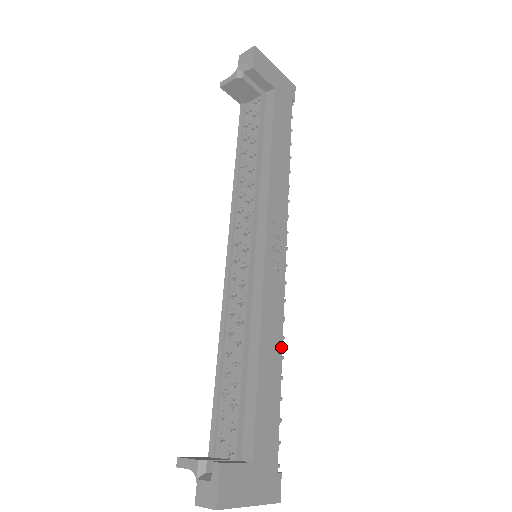
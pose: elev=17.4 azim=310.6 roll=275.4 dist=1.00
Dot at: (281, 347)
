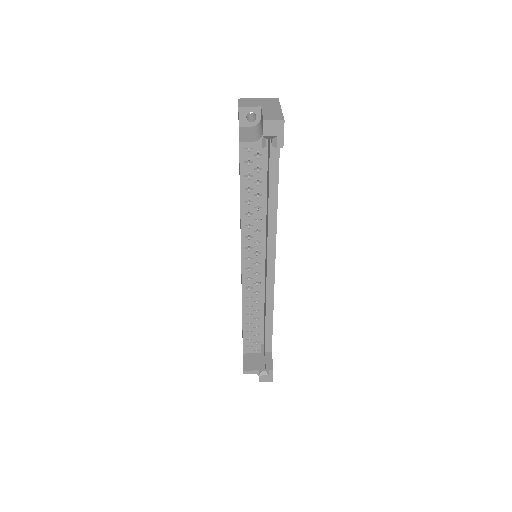
Dot at: occluded
